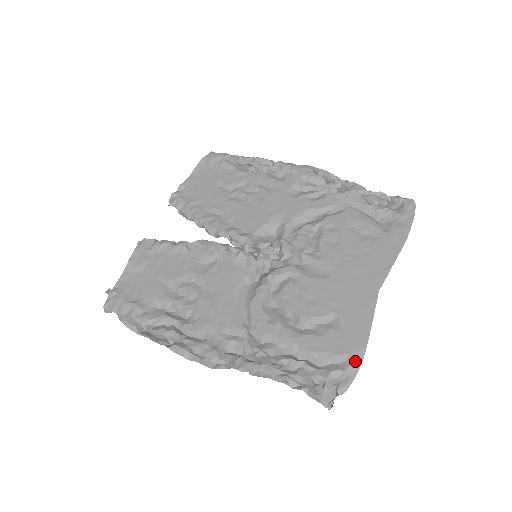
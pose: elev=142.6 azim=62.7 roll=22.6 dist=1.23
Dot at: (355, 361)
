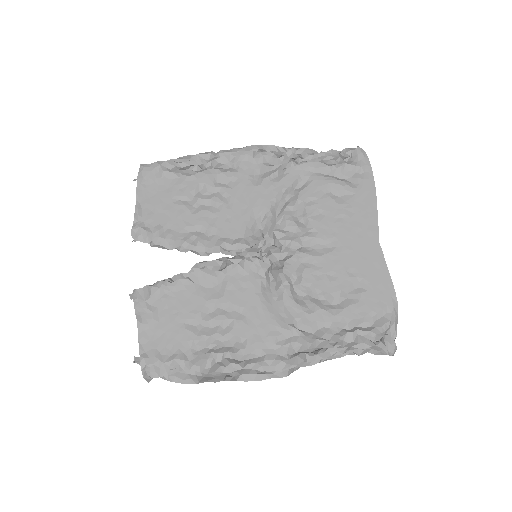
Dot at: (394, 309)
